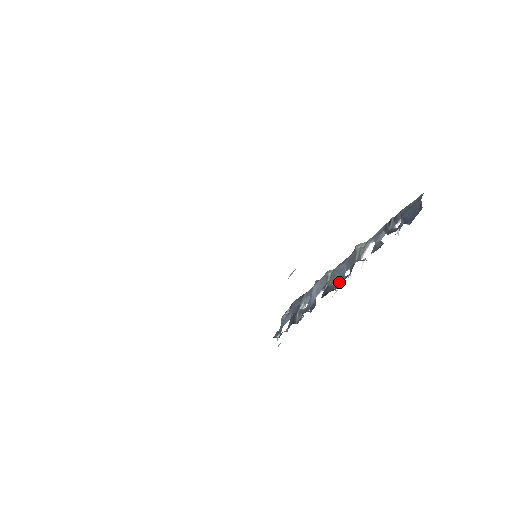
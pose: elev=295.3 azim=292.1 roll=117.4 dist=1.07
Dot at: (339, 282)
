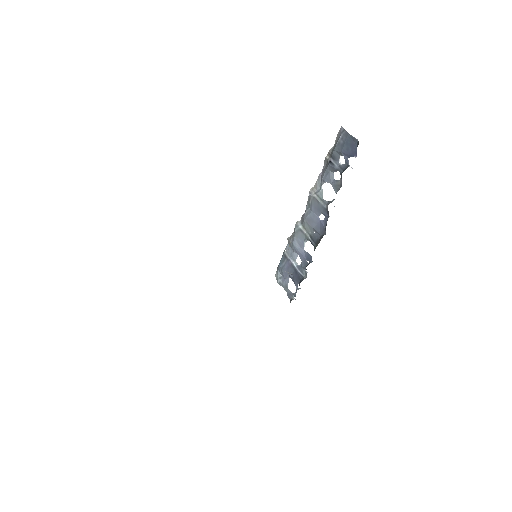
Dot at: (322, 228)
